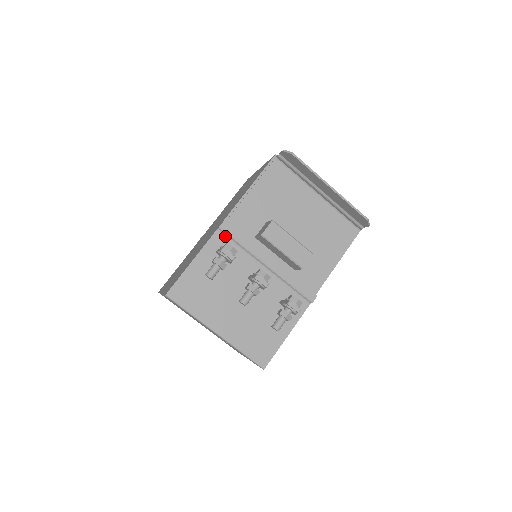
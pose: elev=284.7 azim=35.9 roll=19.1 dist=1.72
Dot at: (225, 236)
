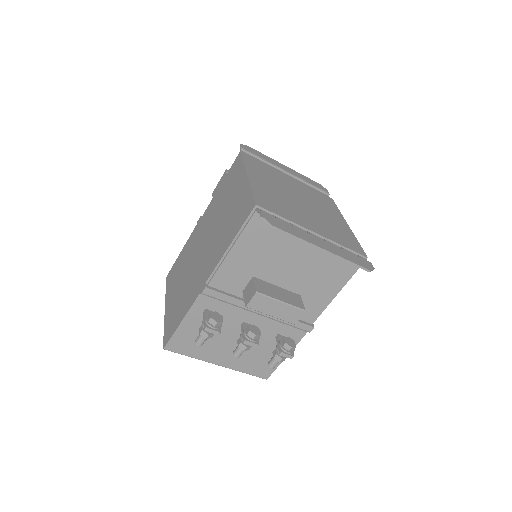
Dot at: (210, 297)
